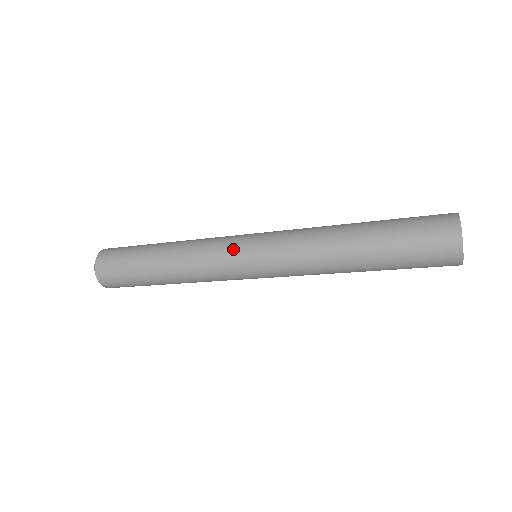
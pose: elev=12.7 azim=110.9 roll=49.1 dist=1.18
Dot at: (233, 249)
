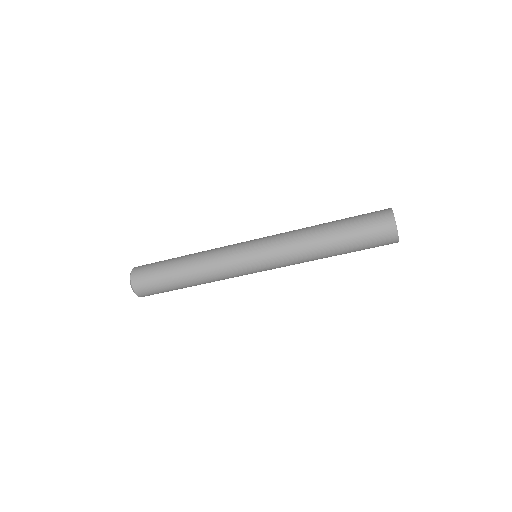
Dot at: (240, 252)
